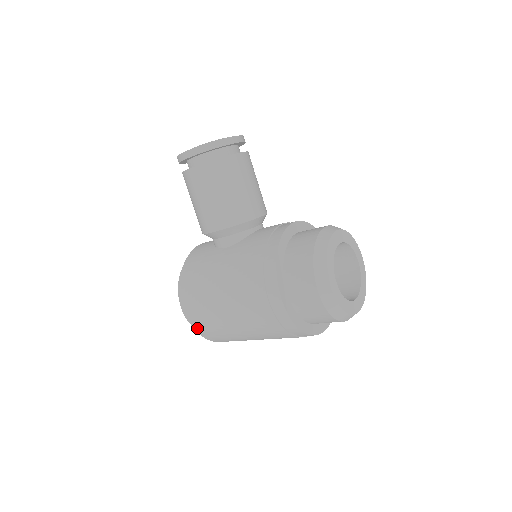
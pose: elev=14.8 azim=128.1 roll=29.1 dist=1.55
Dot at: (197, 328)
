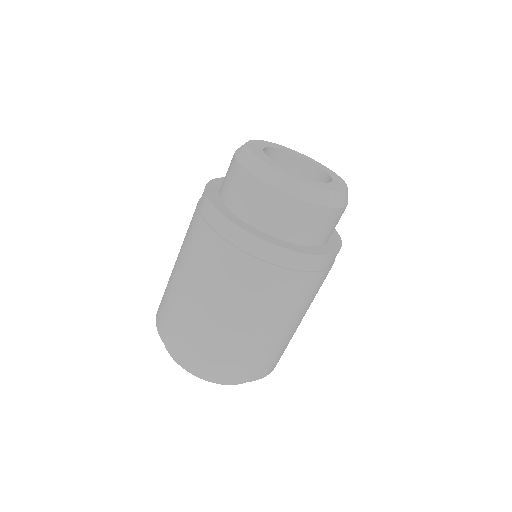
Dot at: (158, 315)
